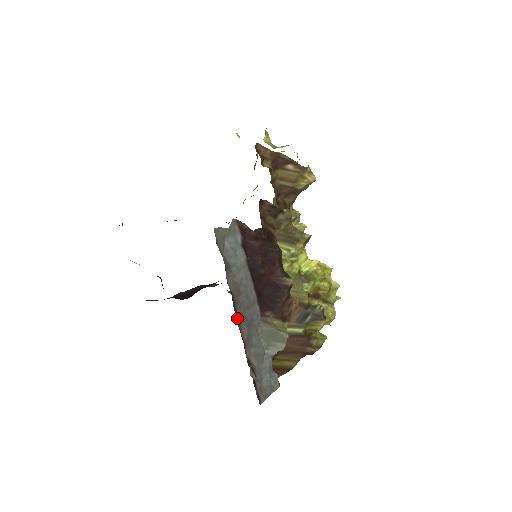
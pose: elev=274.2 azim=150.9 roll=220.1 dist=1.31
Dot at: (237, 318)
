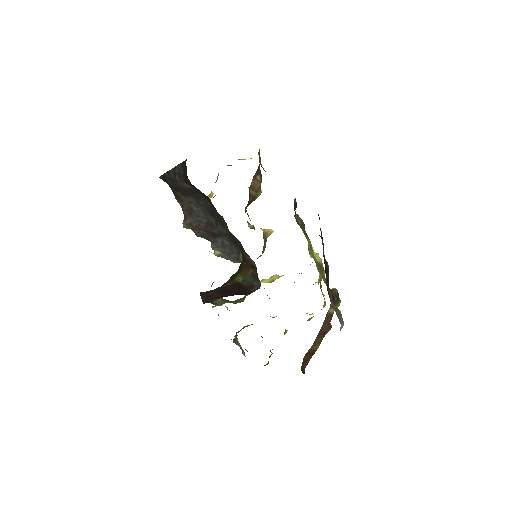
Dot at: occluded
